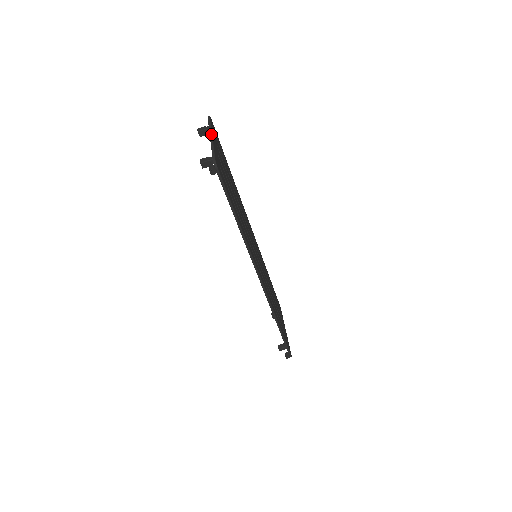
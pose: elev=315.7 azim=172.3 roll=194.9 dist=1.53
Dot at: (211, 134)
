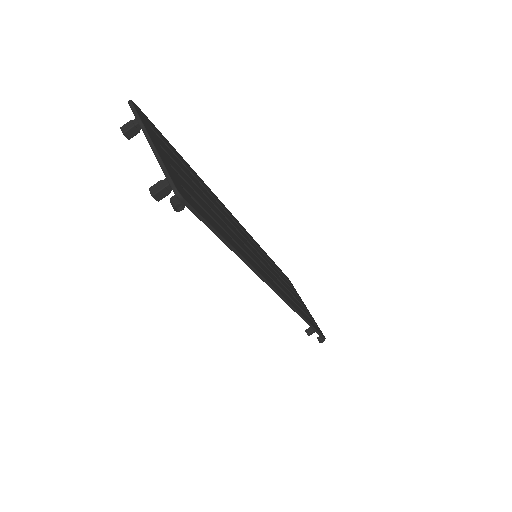
Dot at: (148, 137)
